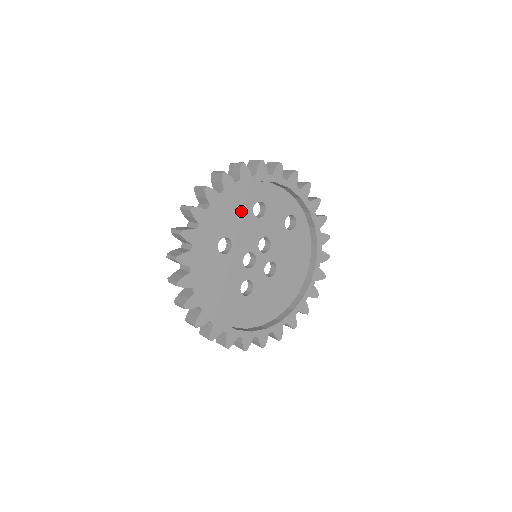
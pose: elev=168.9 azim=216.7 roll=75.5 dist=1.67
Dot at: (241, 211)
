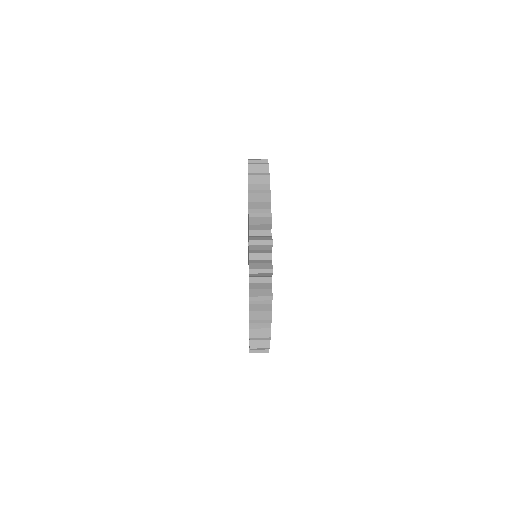
Dot at: occluded
